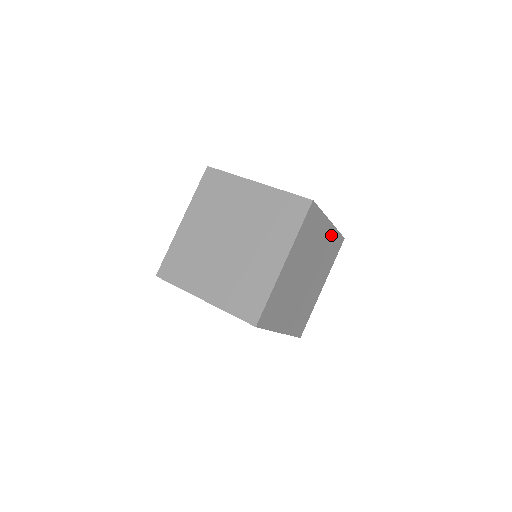
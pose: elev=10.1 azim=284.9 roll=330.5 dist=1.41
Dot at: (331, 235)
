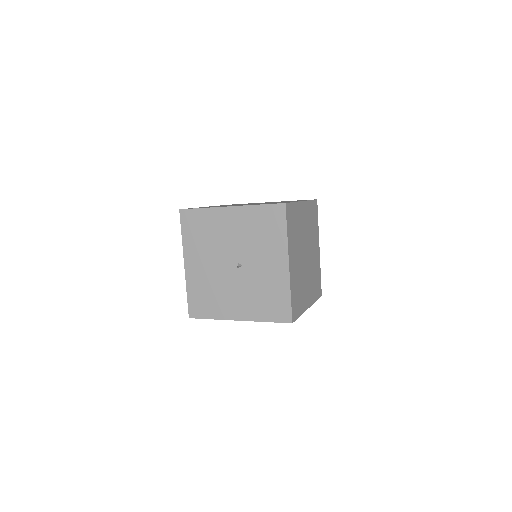
Dot at: (318, 264)
